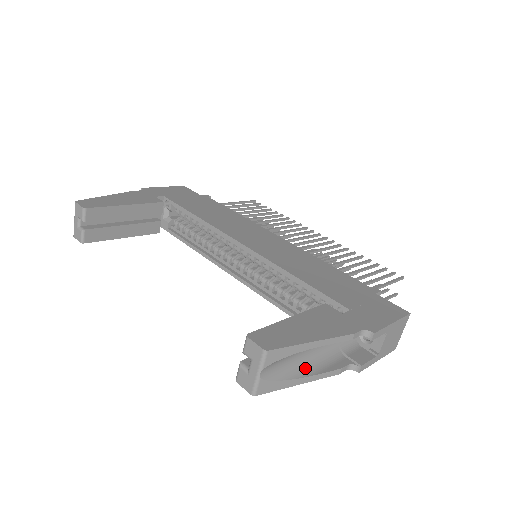
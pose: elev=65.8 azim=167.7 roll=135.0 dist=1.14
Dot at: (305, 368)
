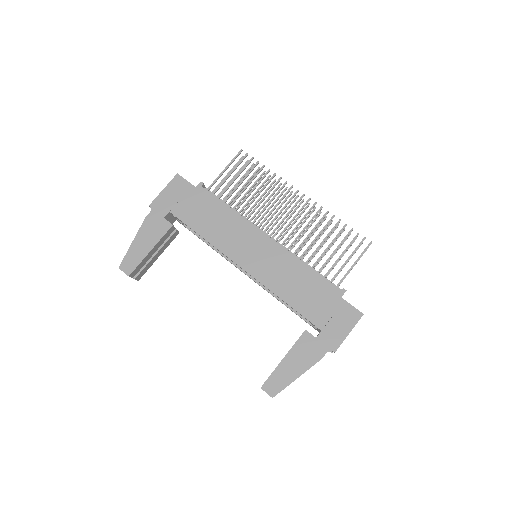
Dot at: occluded
